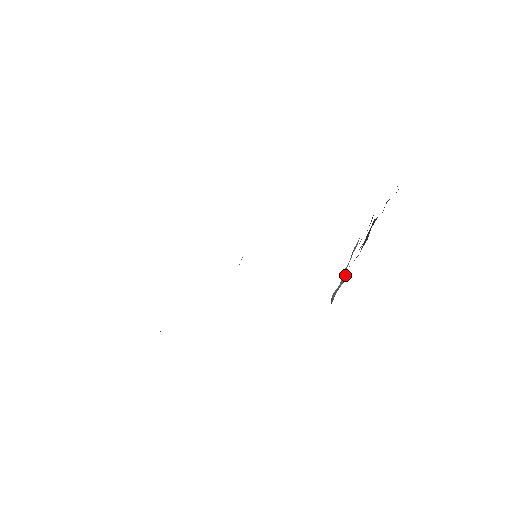
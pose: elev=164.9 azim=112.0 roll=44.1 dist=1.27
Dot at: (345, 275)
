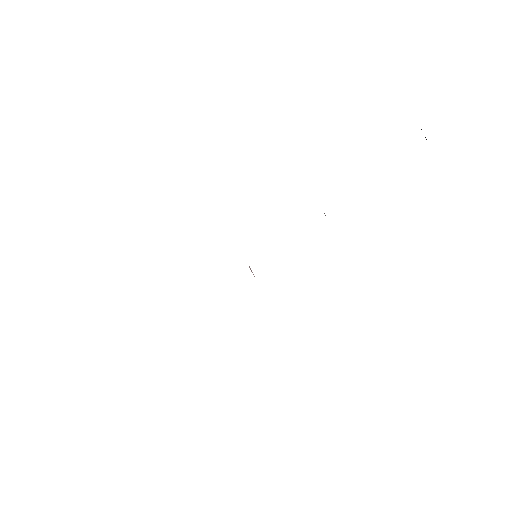
Dot at: occluded
